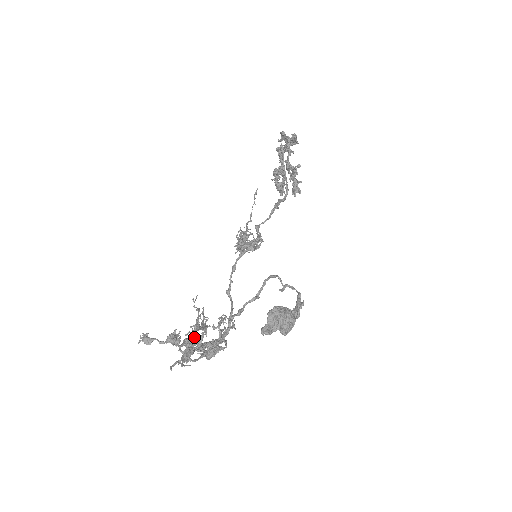
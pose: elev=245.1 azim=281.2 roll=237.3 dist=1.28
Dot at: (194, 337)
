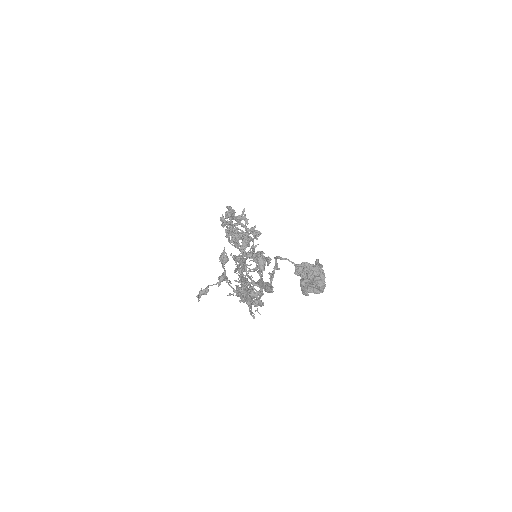
Dot at: occluded
